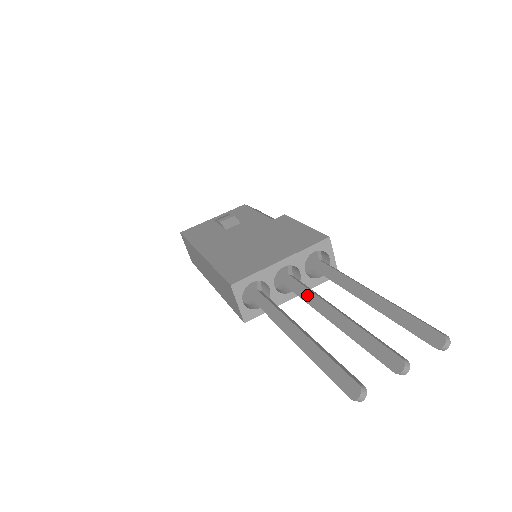
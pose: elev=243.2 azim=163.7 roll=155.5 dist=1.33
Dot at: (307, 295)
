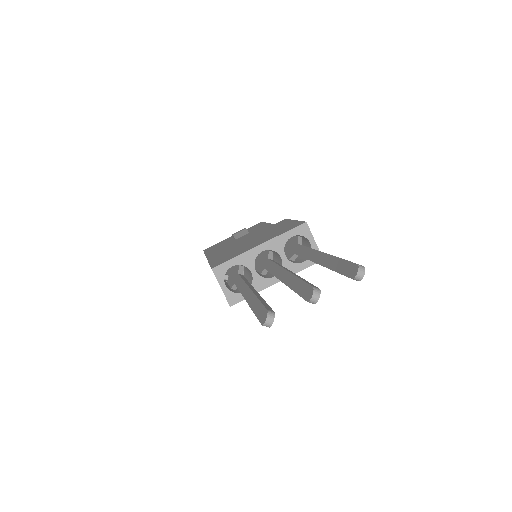
Dot at: (274, 268)
